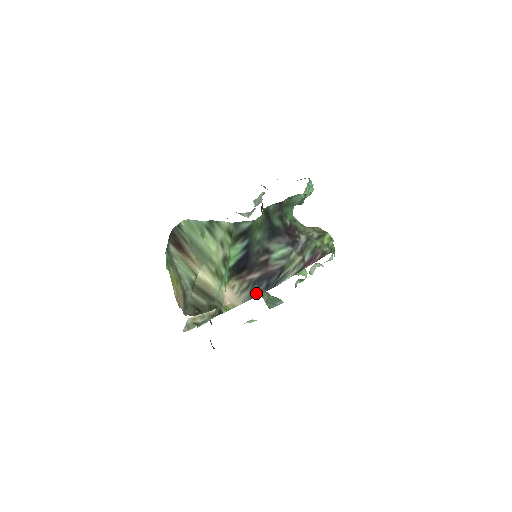
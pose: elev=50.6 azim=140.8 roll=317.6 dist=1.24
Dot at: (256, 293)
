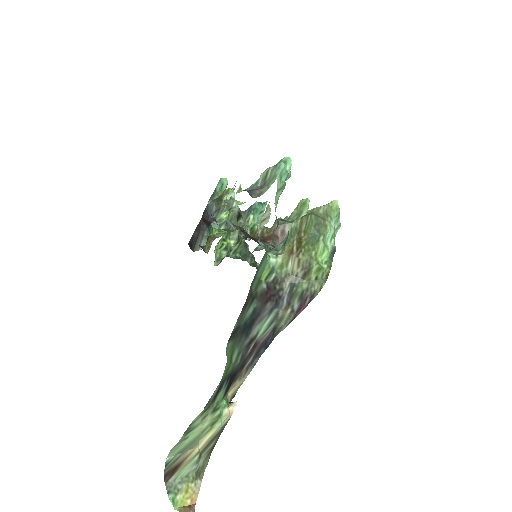
Dot at: (258, 358)
